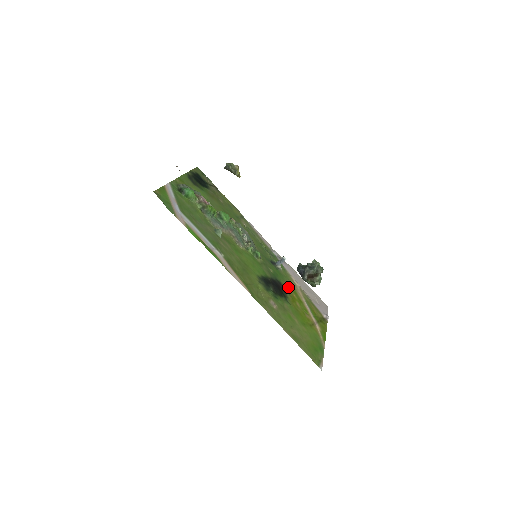
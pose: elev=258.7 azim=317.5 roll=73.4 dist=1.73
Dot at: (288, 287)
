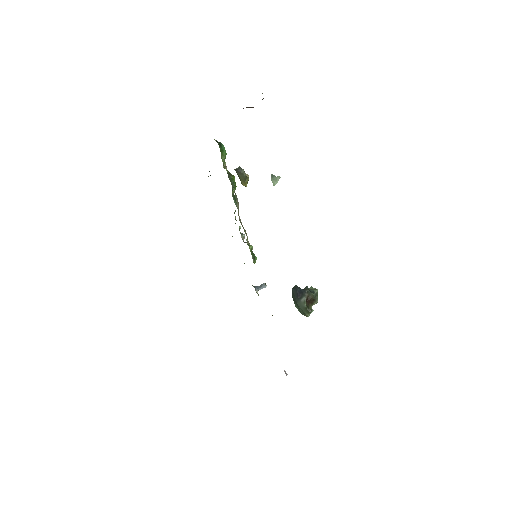
Dot at: occluded
